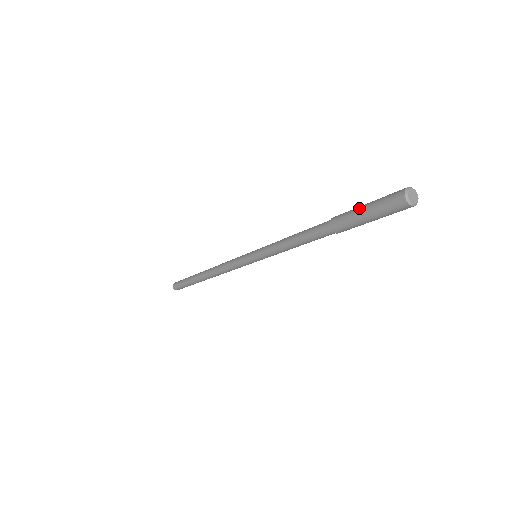
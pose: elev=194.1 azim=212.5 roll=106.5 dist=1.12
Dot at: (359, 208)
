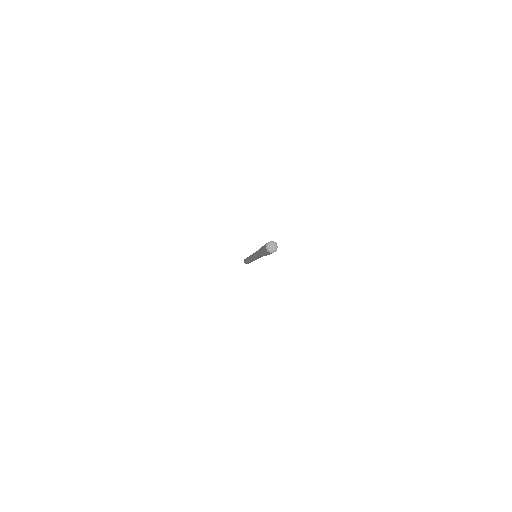
Dot at: (262, 248)
